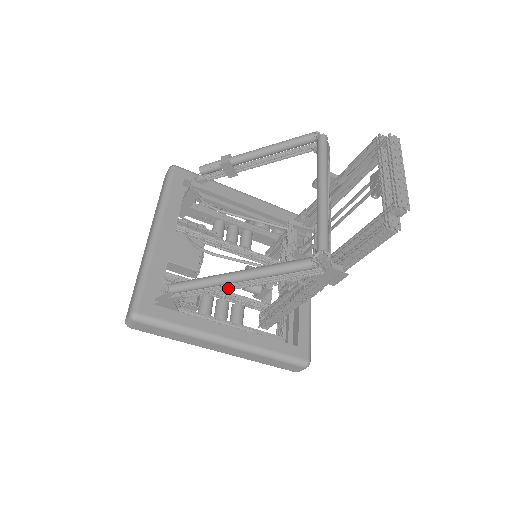
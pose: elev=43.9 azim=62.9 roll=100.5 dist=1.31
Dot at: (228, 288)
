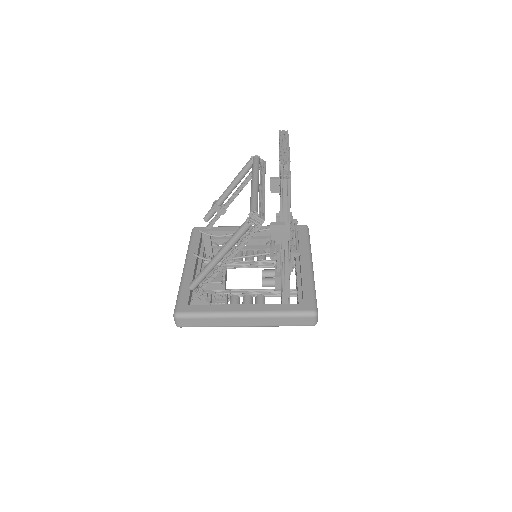
Dot at: (220, 269)
